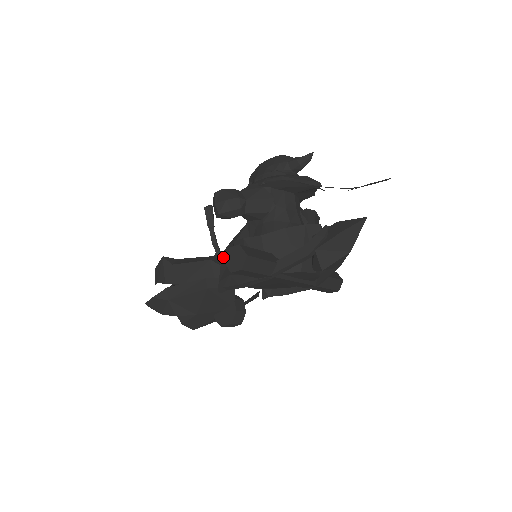
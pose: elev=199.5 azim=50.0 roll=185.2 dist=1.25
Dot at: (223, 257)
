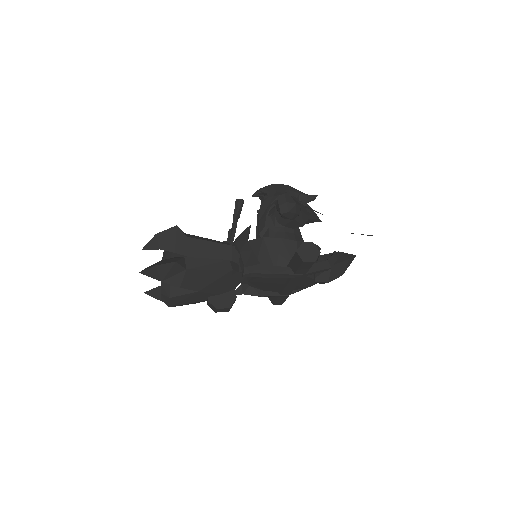
Dot at: (240, 247)
